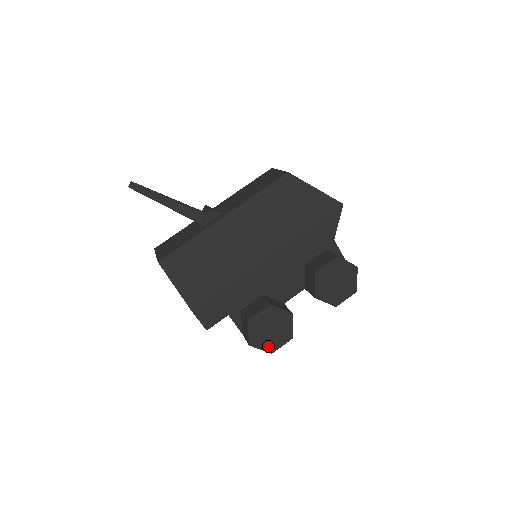
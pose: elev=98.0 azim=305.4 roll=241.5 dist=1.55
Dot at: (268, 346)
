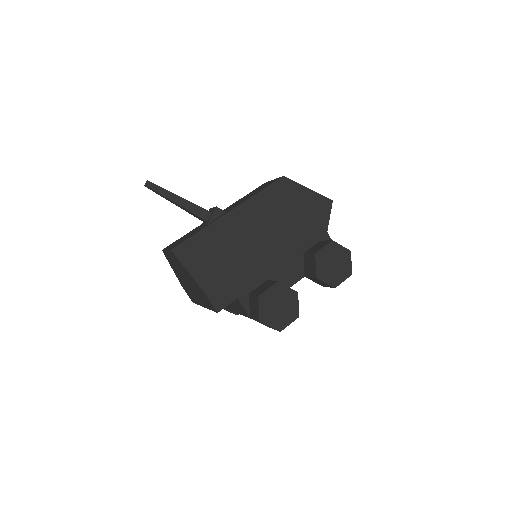
Dot at: (277, 324)
